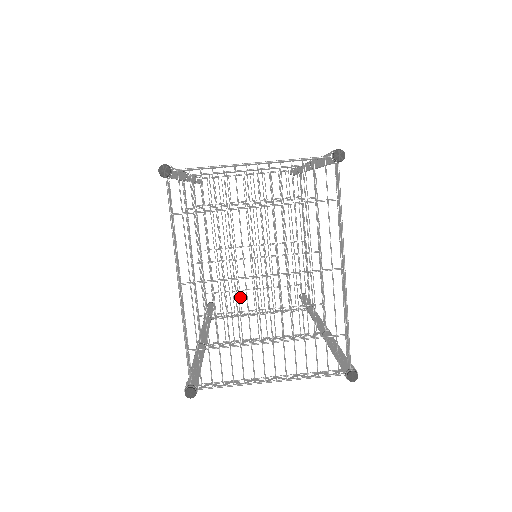
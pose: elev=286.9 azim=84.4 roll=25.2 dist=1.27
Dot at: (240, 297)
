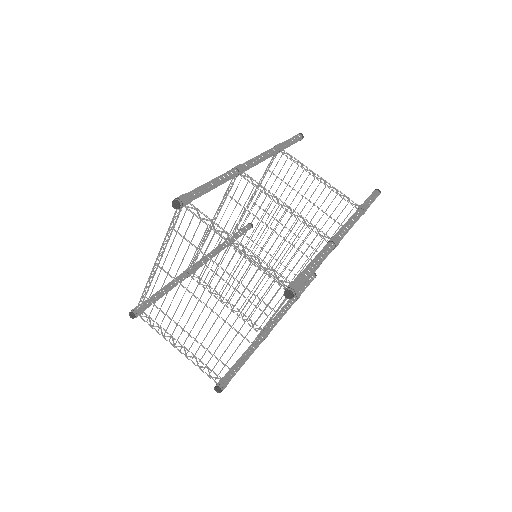
Dot at: occluded
